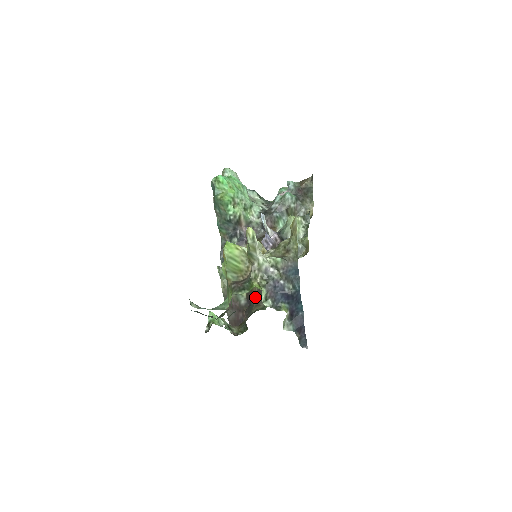
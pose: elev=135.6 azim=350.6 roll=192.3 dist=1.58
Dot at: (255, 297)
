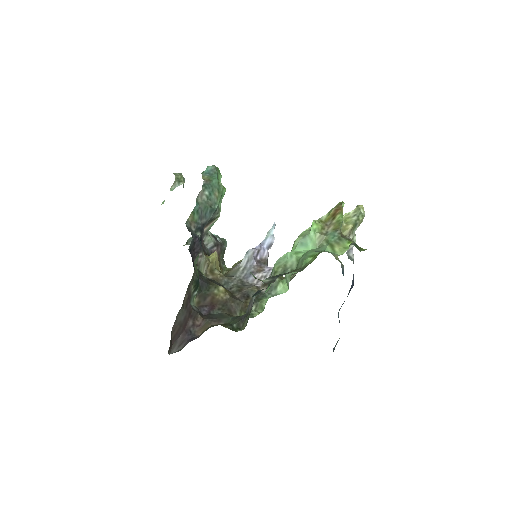
Dot at: (225, 304)
